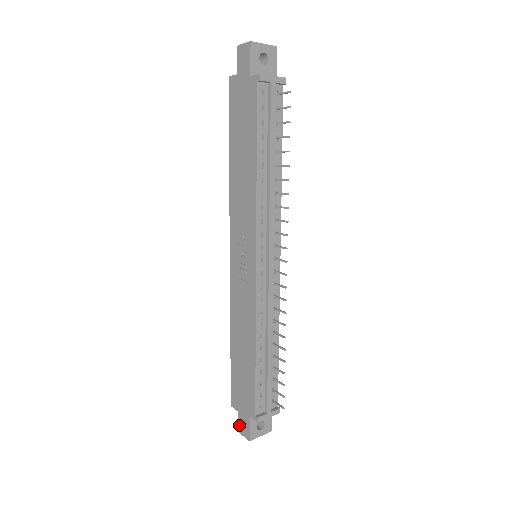
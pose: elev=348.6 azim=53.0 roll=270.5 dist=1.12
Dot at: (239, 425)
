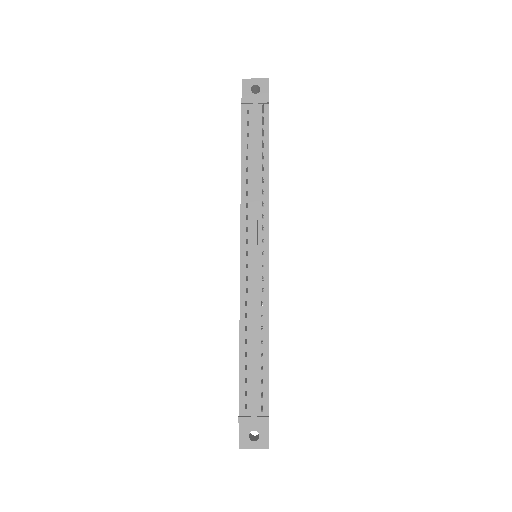
Dot at: occluded
